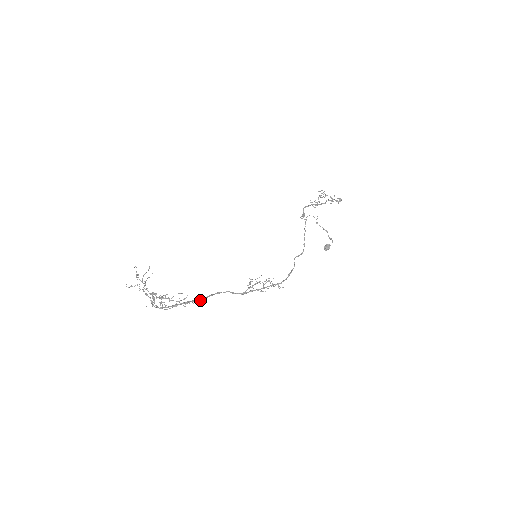
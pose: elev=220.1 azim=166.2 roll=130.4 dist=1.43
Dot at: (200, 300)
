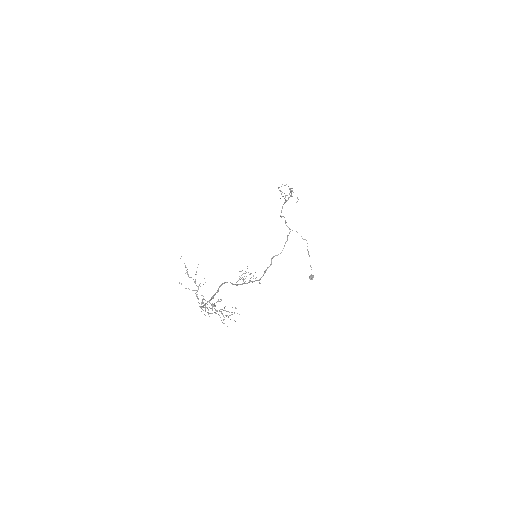
Dot at: occluded
